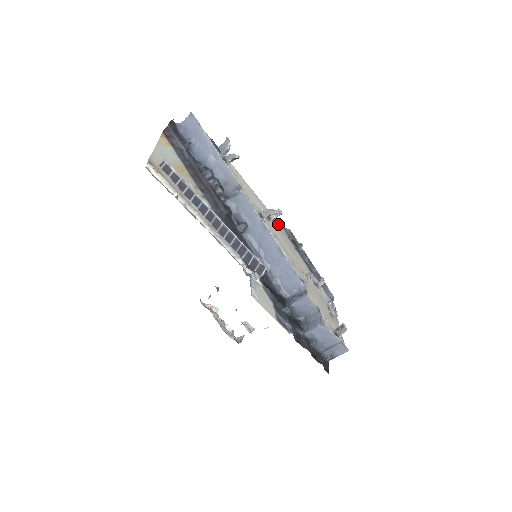
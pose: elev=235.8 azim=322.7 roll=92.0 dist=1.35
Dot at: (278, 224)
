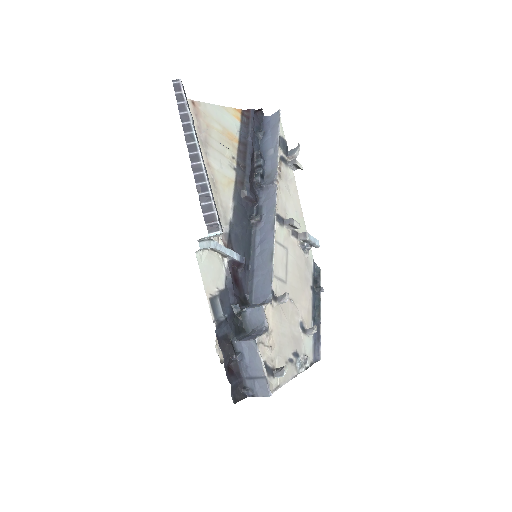
Dot at: (307, 252)
